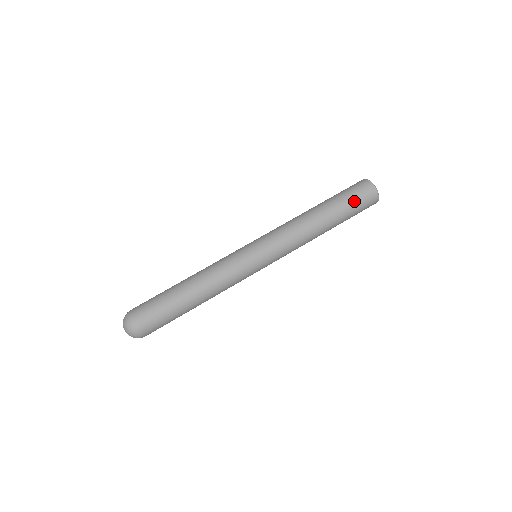
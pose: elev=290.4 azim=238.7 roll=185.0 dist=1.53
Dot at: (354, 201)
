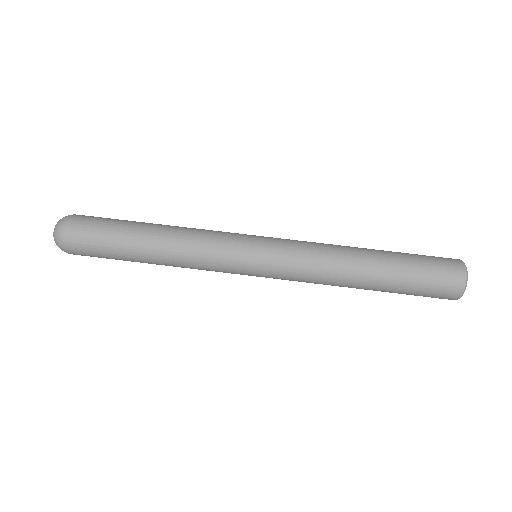
Dot at: (424, 260)
